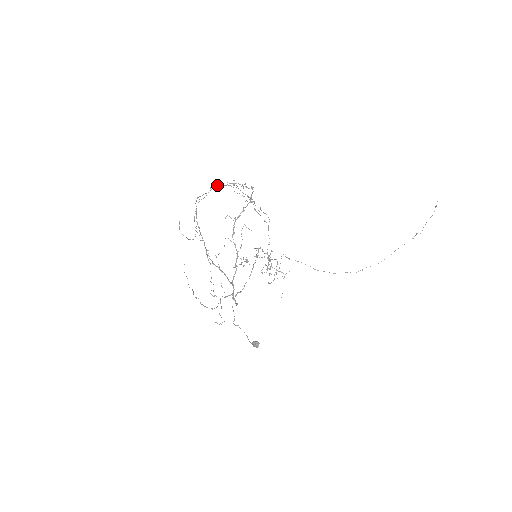
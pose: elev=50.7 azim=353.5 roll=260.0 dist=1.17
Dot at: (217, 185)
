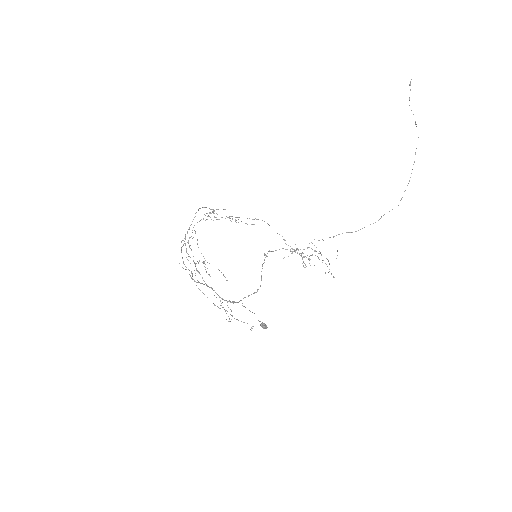
Dot at: occluded
